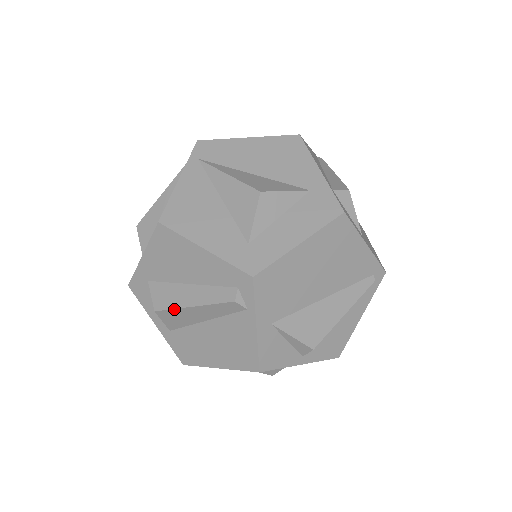
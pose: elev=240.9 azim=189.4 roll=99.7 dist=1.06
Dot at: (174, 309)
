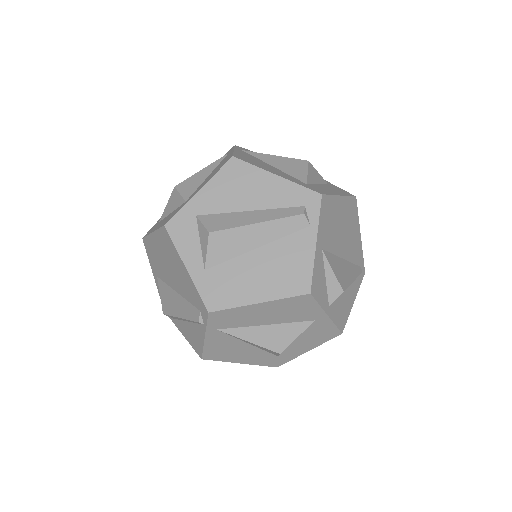
Dot at: (234, 228)
